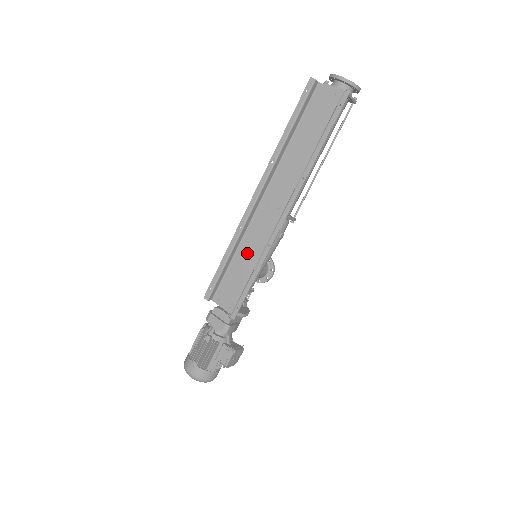
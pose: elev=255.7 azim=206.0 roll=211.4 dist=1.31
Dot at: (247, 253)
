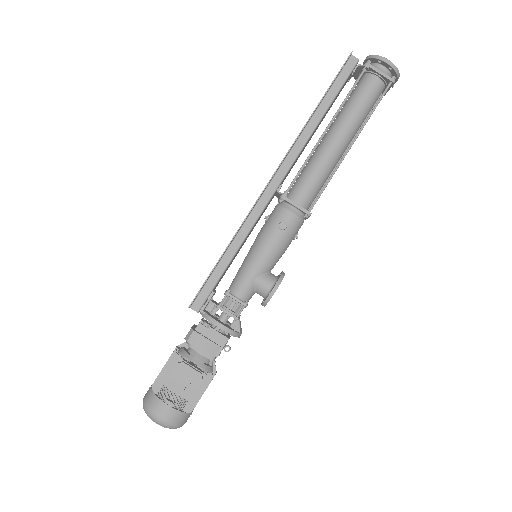
Dot at: occluded
